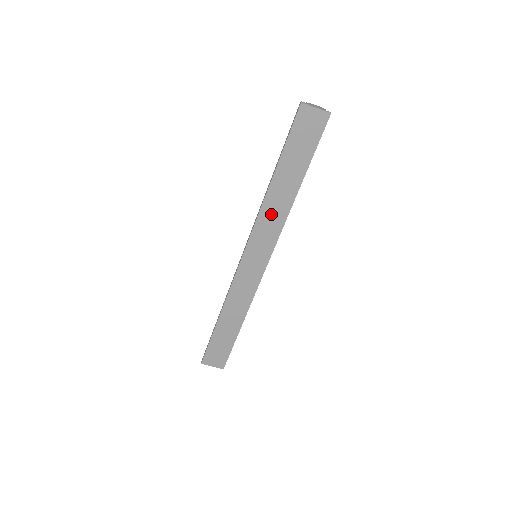
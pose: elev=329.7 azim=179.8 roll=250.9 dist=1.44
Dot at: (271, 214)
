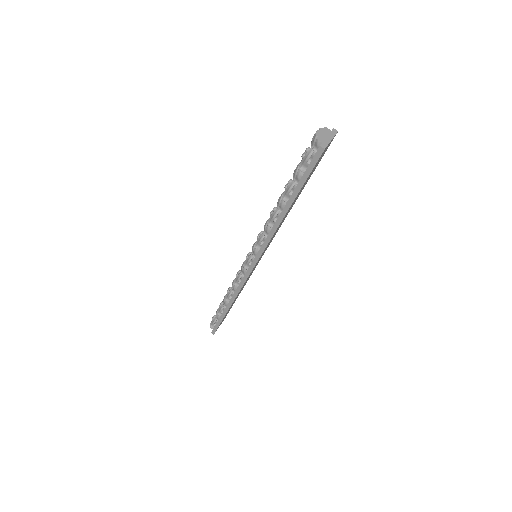
Dot at: occluded
